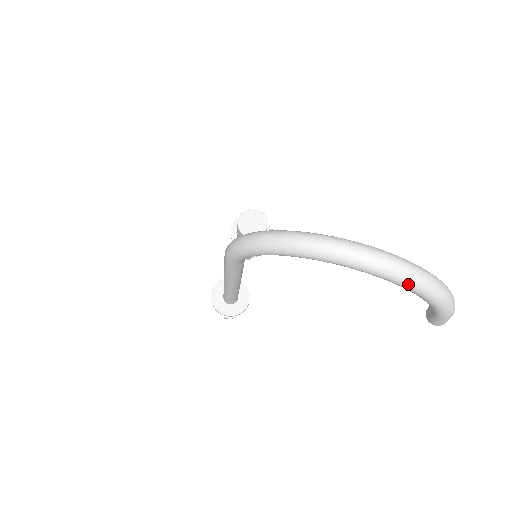
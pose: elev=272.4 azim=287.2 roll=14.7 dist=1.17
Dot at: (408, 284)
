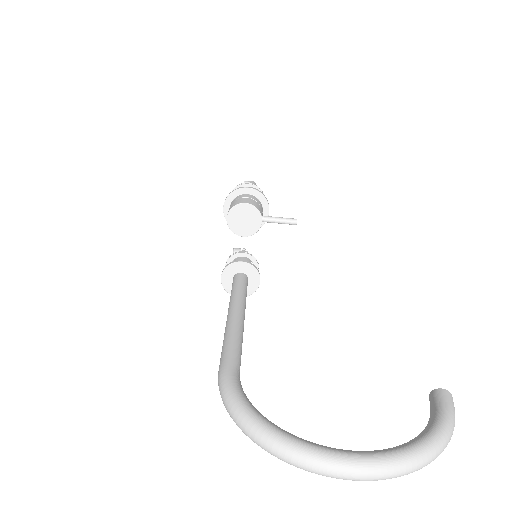
Dot at: (397, 476)
